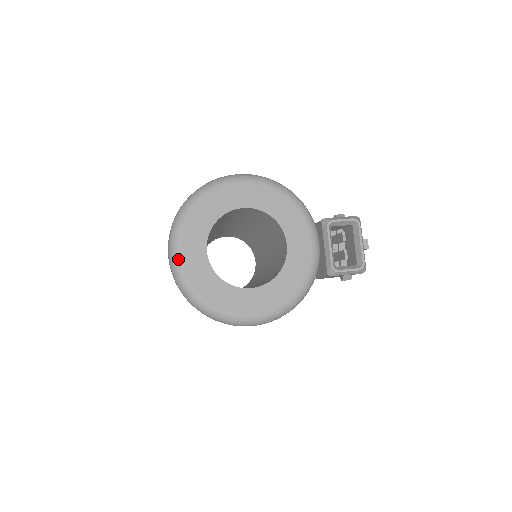
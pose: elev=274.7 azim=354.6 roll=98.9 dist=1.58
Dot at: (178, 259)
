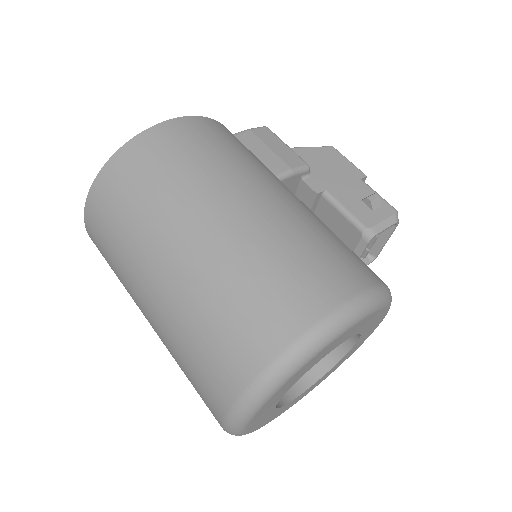
Dot at: (243, 430)
